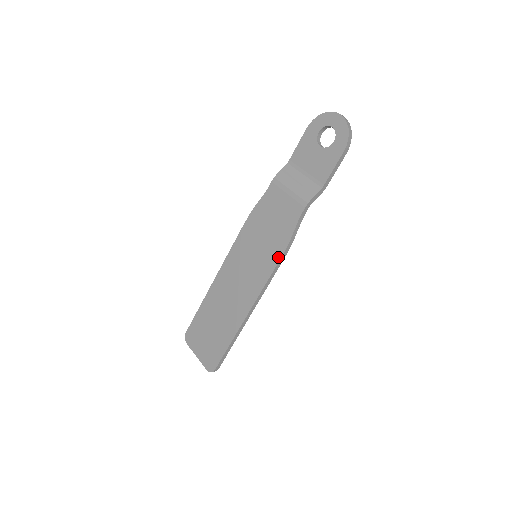
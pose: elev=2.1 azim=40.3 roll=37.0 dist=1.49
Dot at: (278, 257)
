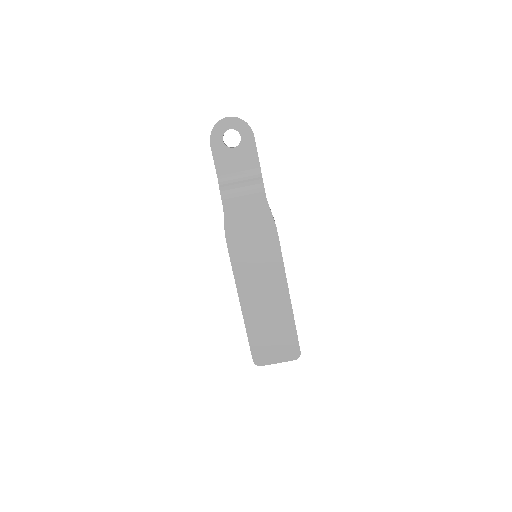
Dot at: (276, 238)
